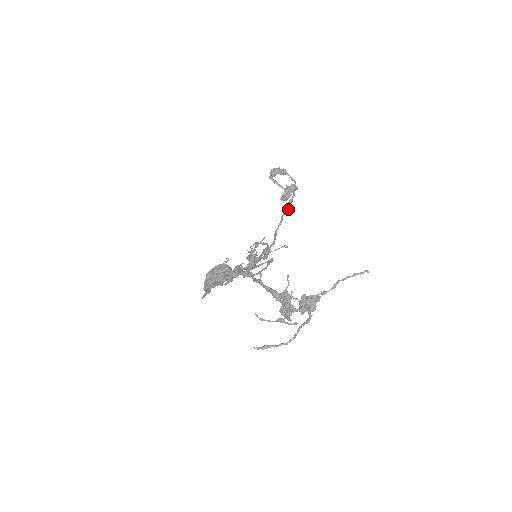
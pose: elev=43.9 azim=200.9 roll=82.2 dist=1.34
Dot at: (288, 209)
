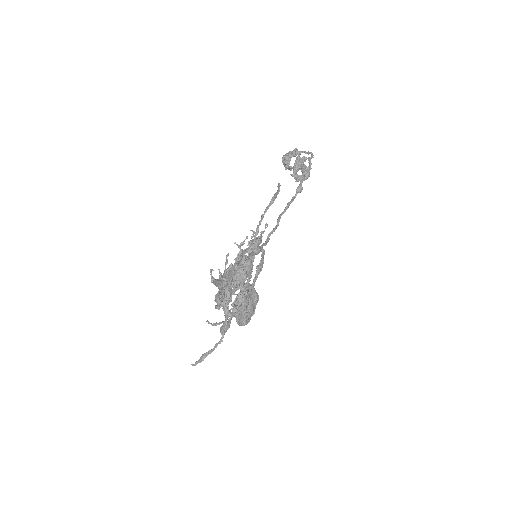
Dot at: (299, 186)
